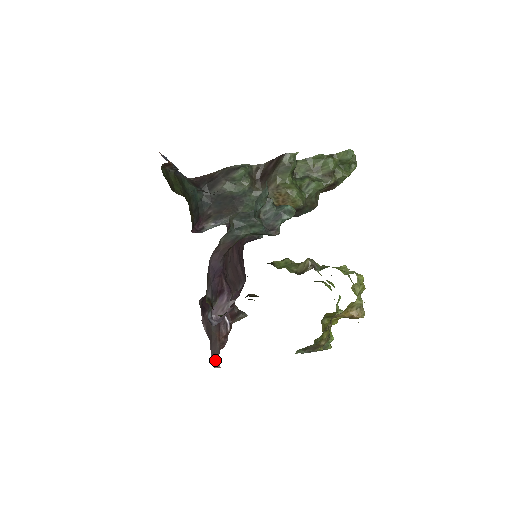
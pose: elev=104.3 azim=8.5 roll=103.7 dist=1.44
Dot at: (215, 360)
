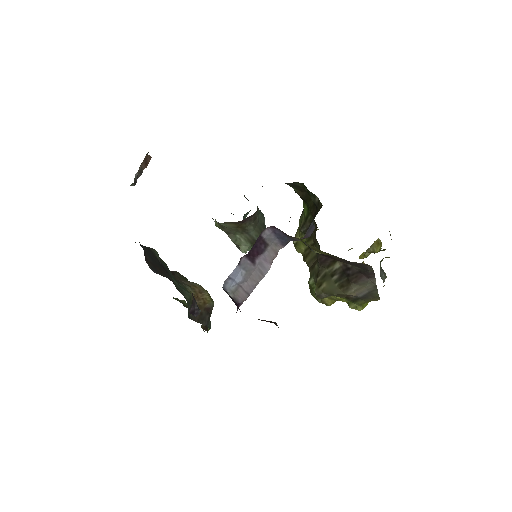
Dot at: occluded
